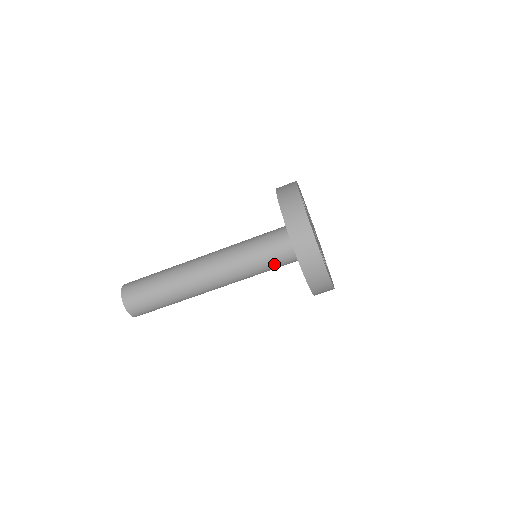
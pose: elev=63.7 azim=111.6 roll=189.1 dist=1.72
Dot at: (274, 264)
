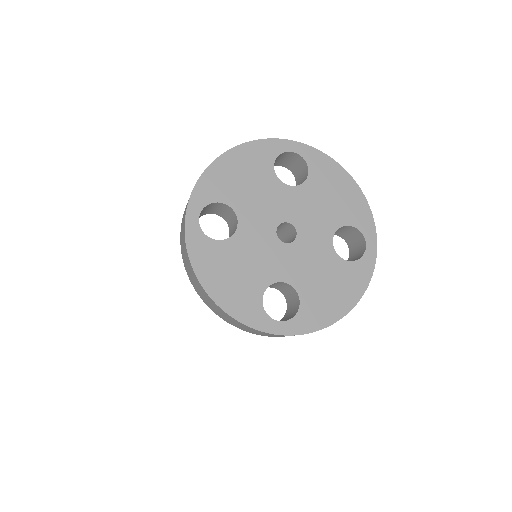
Dot at: occluded
